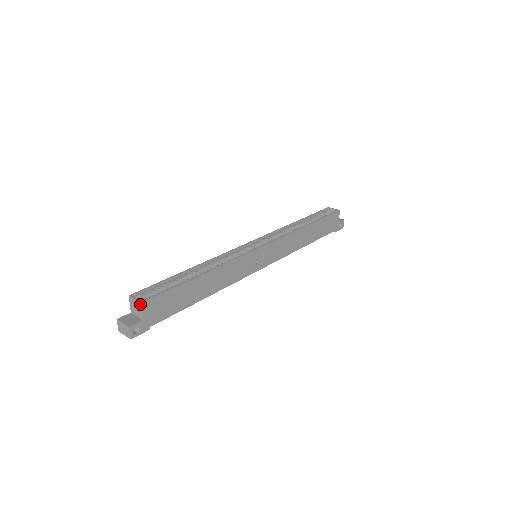
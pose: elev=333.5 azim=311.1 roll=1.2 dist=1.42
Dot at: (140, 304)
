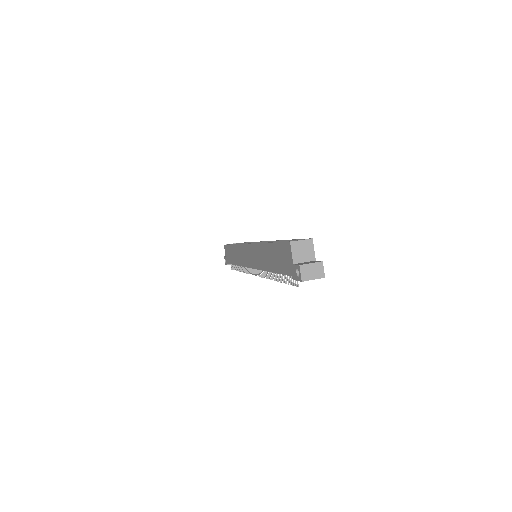
Dot at: (311, 241)
